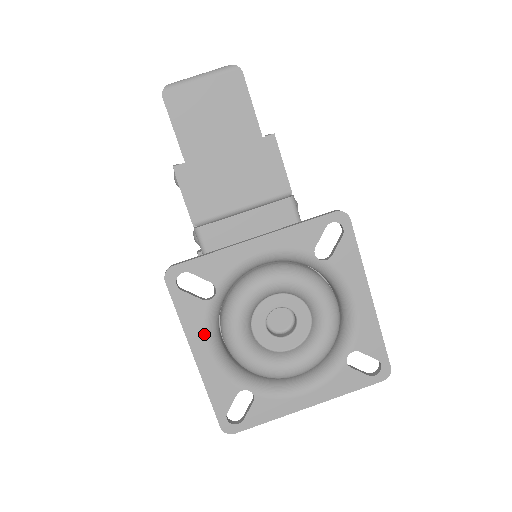
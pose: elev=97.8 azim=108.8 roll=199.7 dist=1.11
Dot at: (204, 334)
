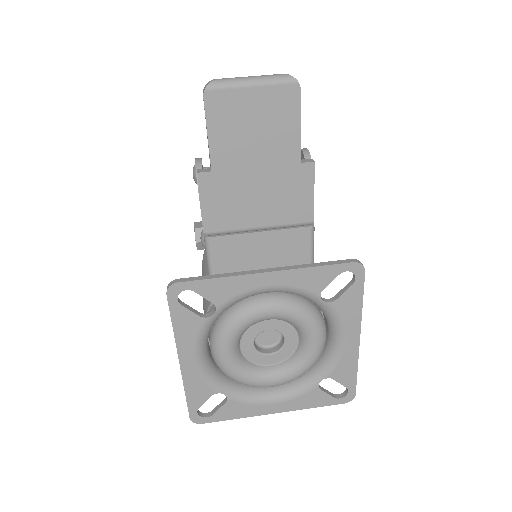
Dot at: (194, 345)
